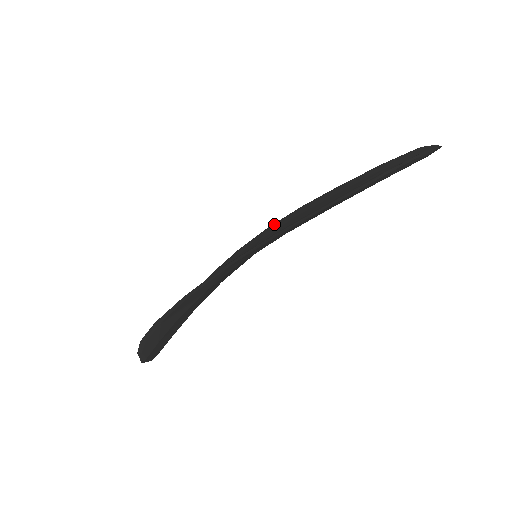
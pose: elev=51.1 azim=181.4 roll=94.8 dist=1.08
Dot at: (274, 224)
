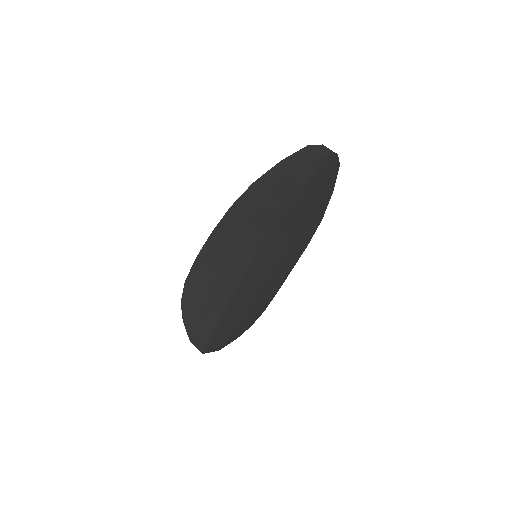
Dot at: (292, 259)
